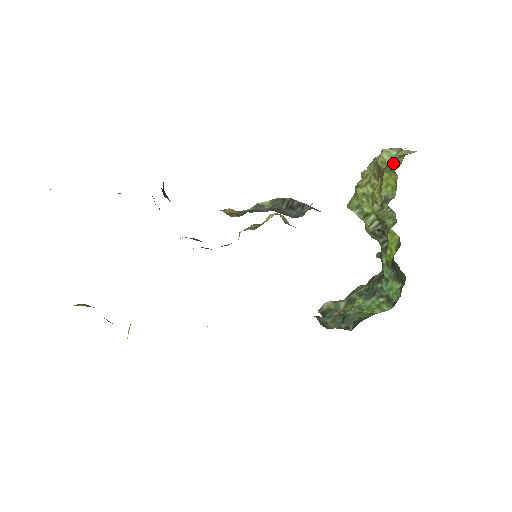
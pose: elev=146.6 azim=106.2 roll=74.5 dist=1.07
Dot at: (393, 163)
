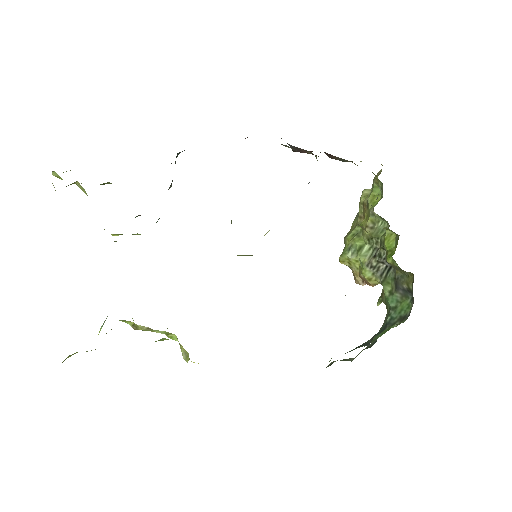
Dot at: (374, 177)
